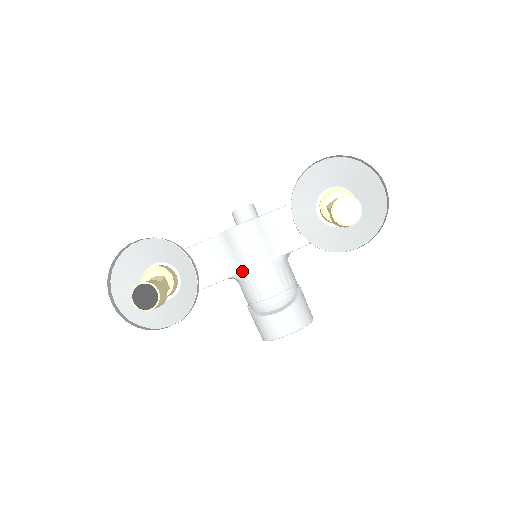
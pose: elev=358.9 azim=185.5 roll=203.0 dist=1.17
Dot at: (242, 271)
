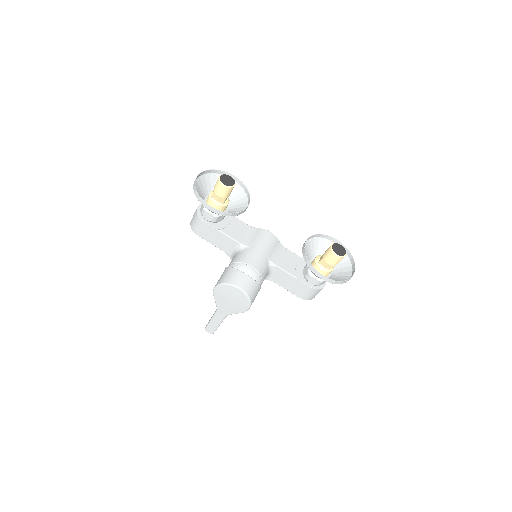
Dot at: (249, 246)
